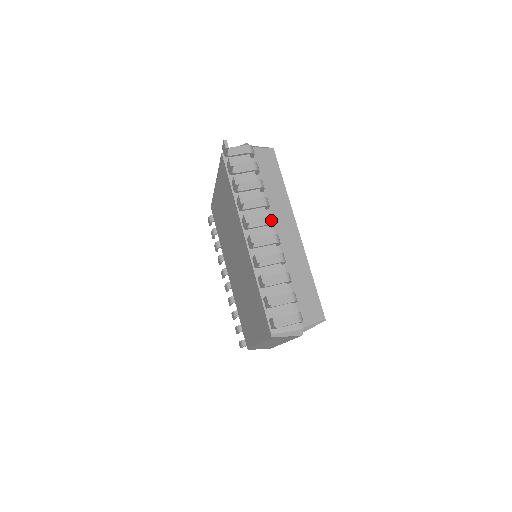
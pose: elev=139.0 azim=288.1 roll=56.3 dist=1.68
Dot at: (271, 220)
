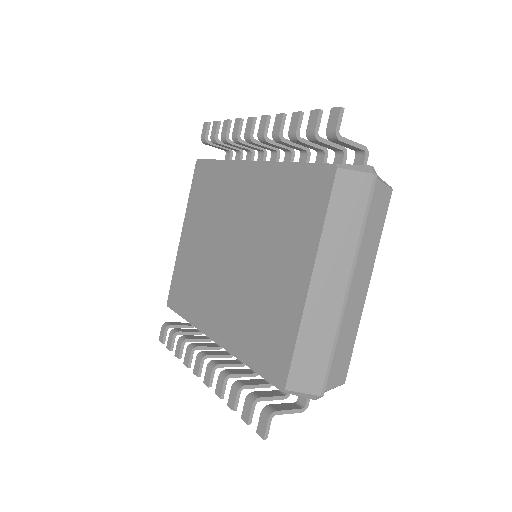
Dot at: (275, 148)
